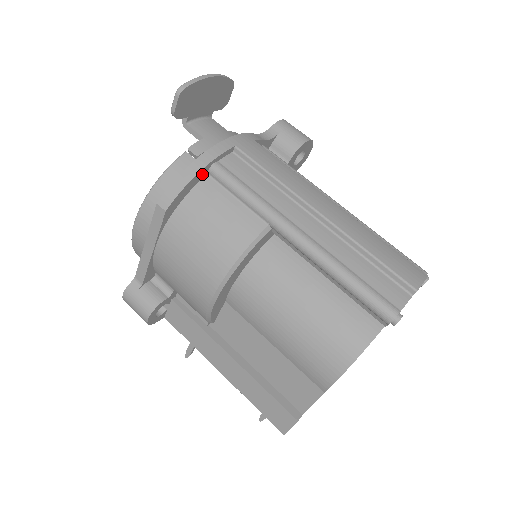
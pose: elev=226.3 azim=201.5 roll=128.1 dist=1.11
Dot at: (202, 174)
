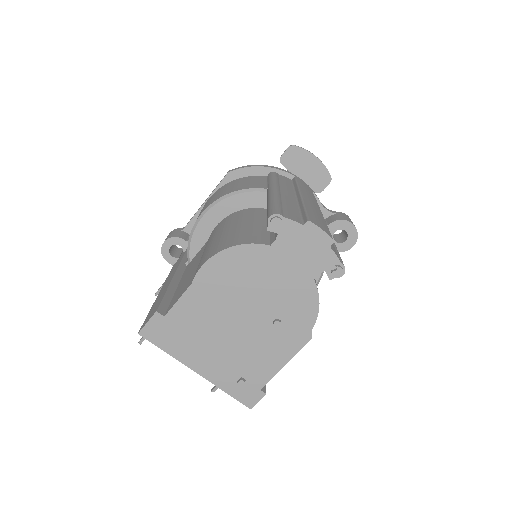
Dot at: (264, 172)
